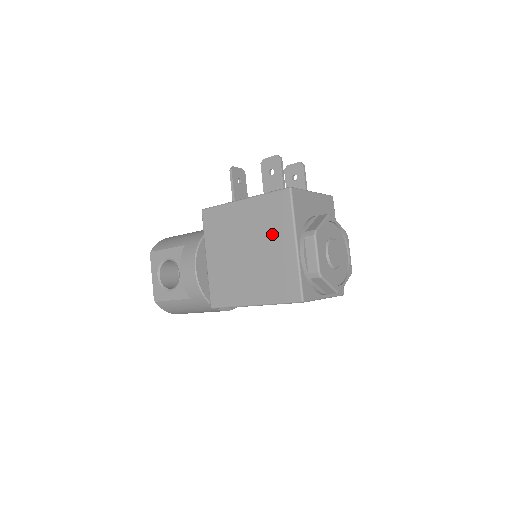
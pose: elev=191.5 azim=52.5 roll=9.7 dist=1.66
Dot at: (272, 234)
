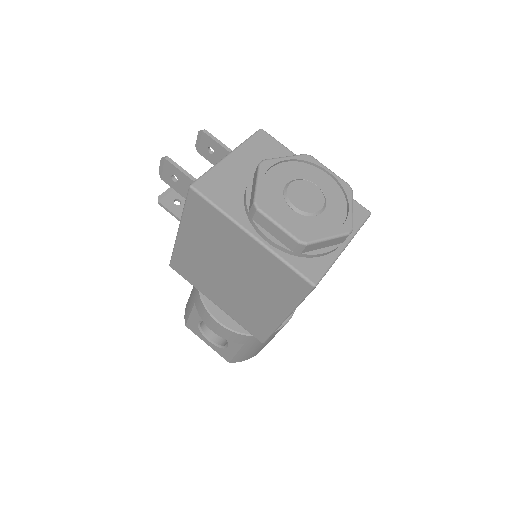
Dot at: (226, 243)
